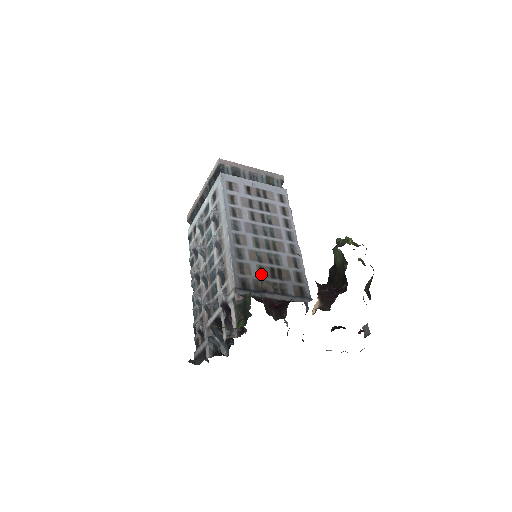
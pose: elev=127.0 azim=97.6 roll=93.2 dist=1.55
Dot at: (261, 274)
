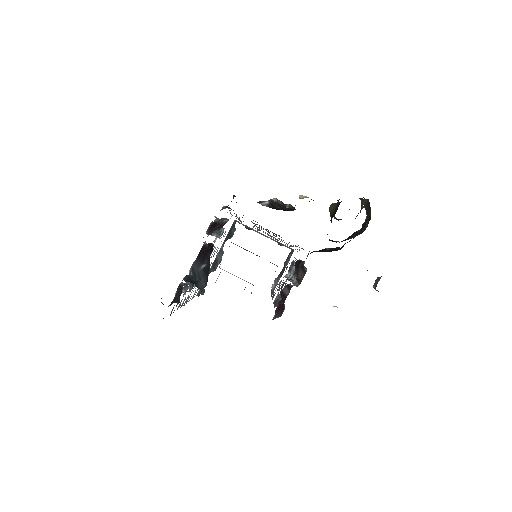
Dot at: occluded
